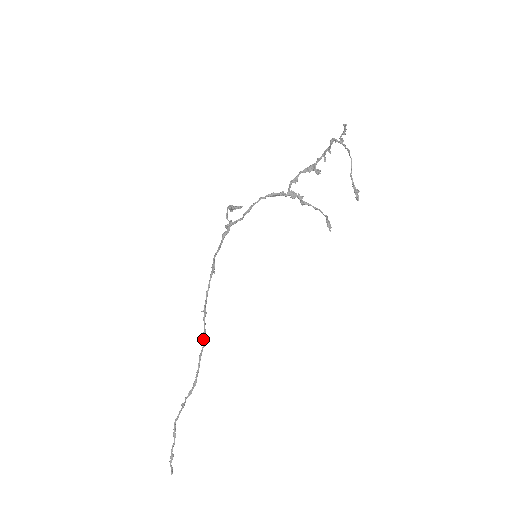
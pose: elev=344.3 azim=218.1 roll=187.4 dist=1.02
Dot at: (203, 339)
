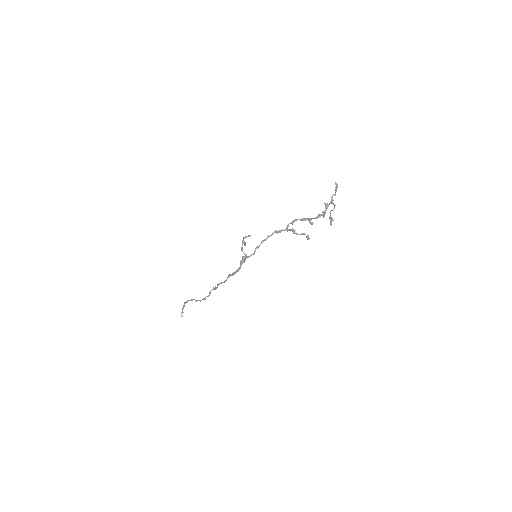
Dot at: (214, 289)
